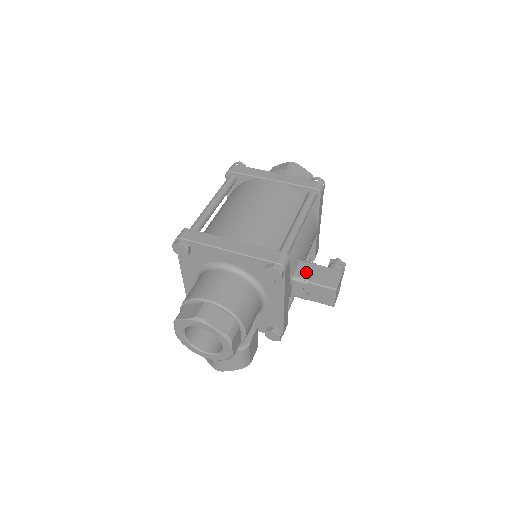
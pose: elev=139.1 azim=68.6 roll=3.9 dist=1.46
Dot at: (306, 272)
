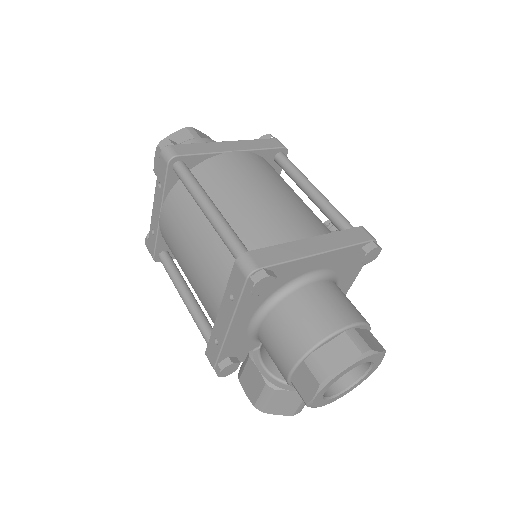
Dot at: occluded
